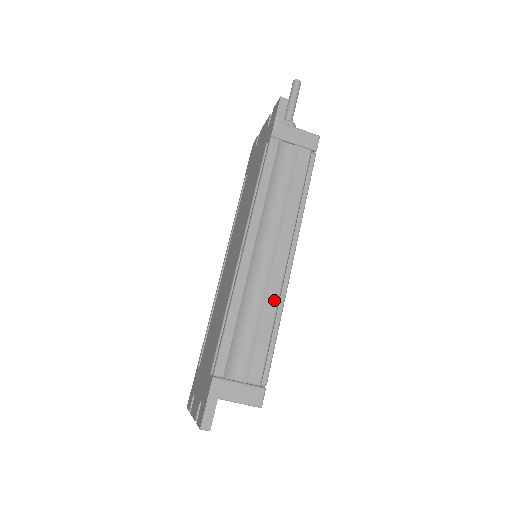
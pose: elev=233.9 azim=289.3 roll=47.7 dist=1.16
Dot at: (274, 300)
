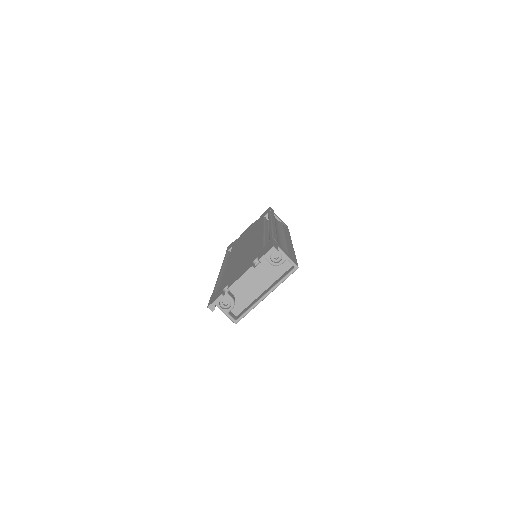
Dot at: (290, 245)
